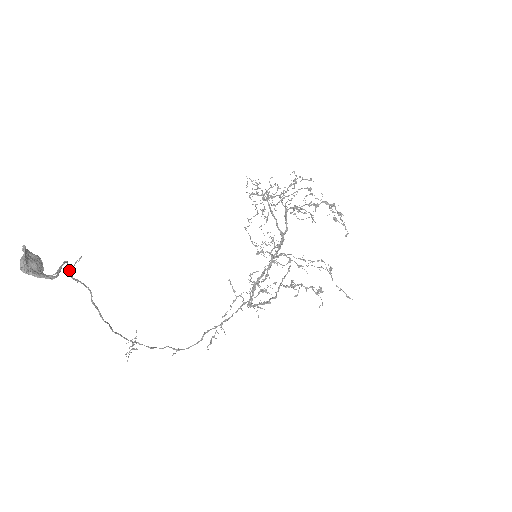
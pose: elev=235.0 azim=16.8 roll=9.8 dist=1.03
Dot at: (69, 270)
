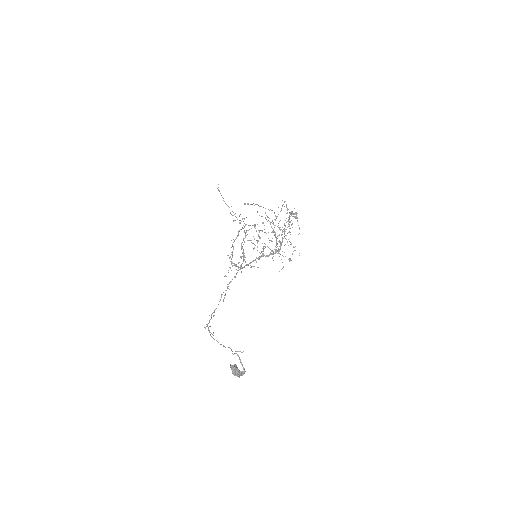
Dot at: occluded
